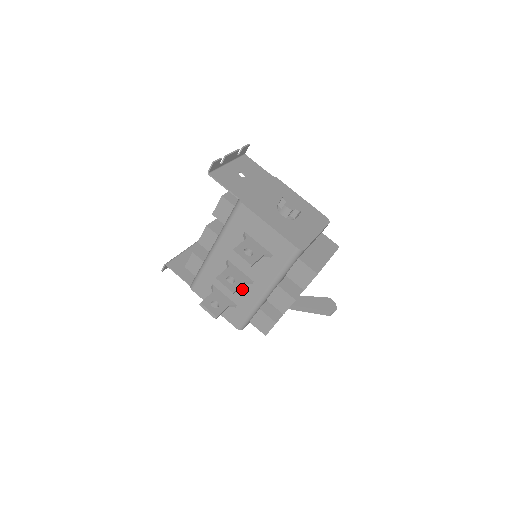
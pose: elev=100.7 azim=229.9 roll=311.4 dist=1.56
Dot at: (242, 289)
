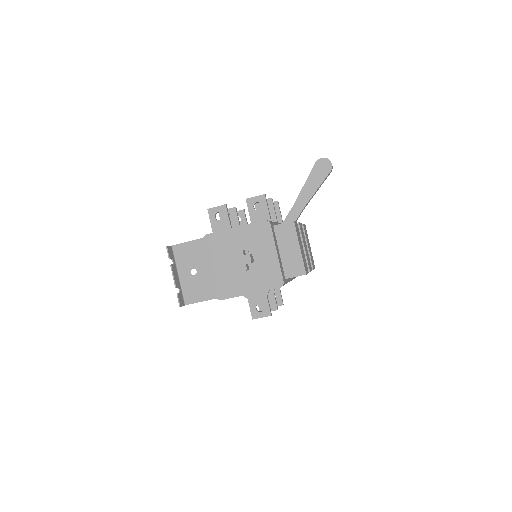
Dot at: occluded
